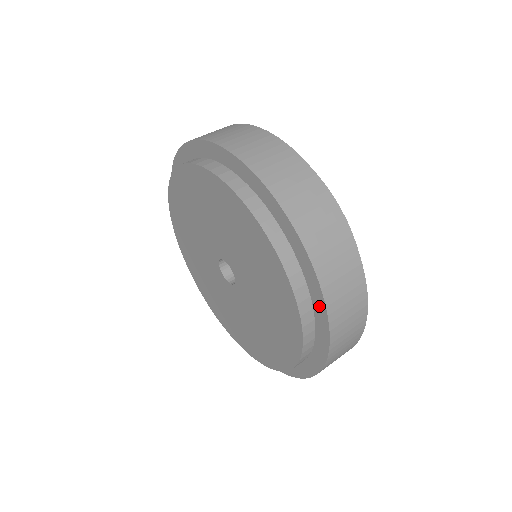
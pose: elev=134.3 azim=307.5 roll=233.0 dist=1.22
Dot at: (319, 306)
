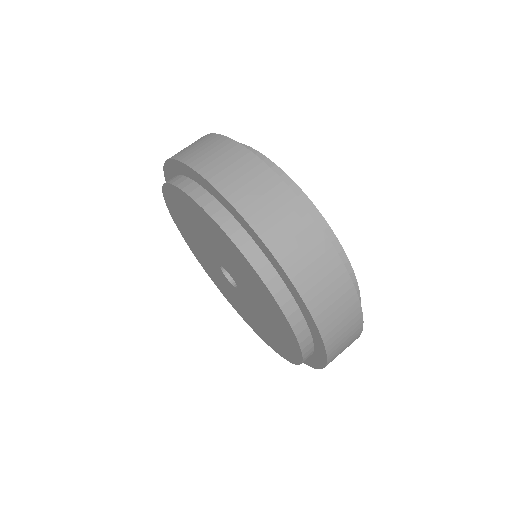
Dot at: (258, 242)
